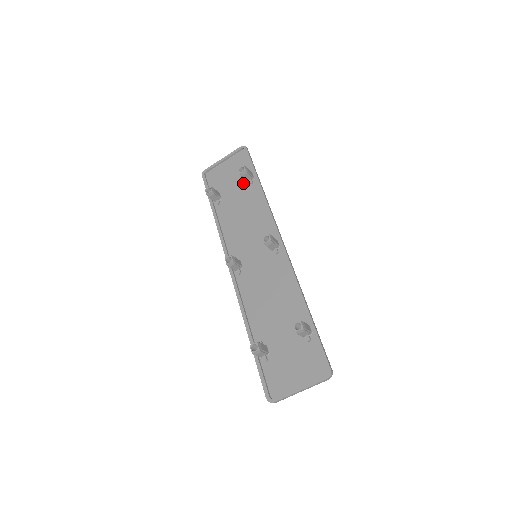
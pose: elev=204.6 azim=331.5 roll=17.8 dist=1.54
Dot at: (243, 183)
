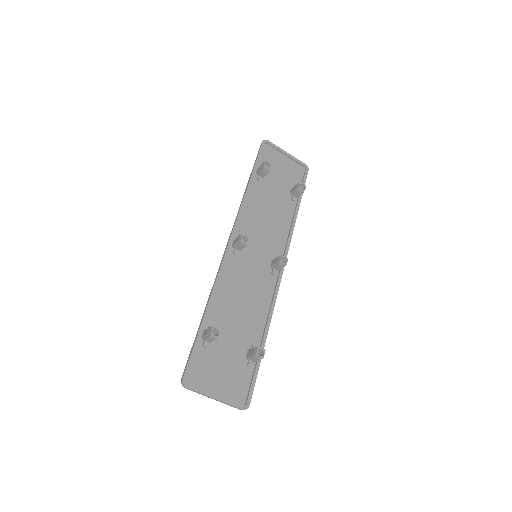
Dot at: (287, 191)
